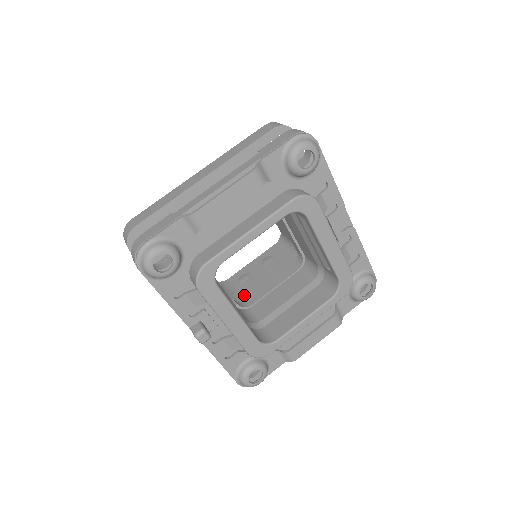
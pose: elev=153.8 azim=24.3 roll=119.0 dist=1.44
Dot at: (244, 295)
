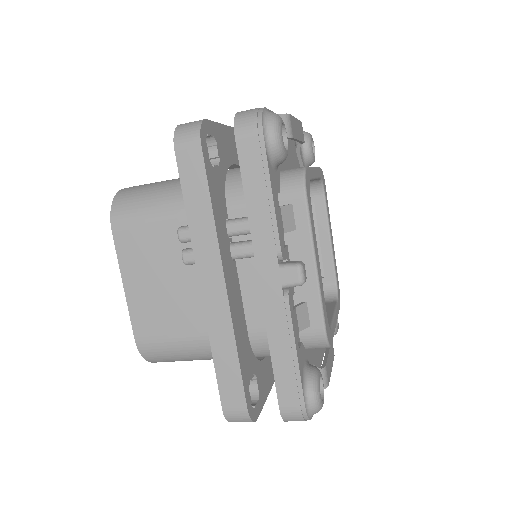
Dot at: occluded
